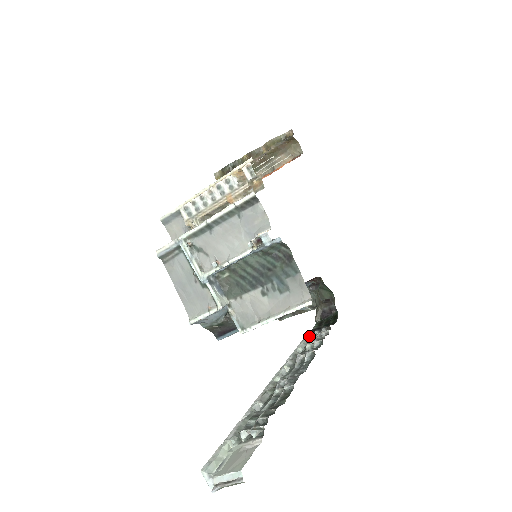
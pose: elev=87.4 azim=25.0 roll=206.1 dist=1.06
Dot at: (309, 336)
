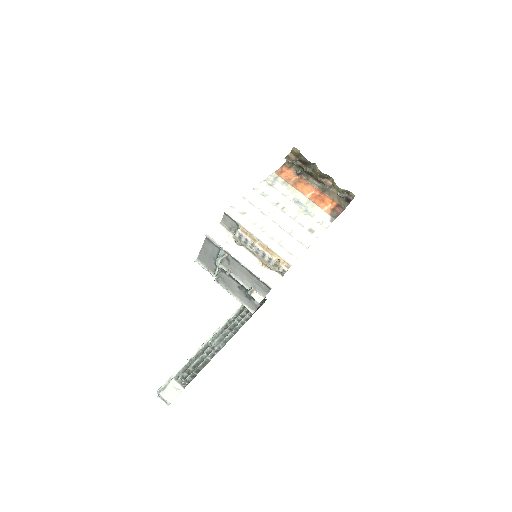
Dot at: (242, 307)
